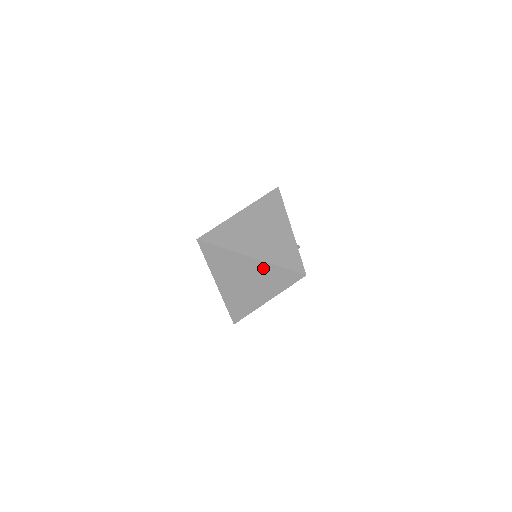
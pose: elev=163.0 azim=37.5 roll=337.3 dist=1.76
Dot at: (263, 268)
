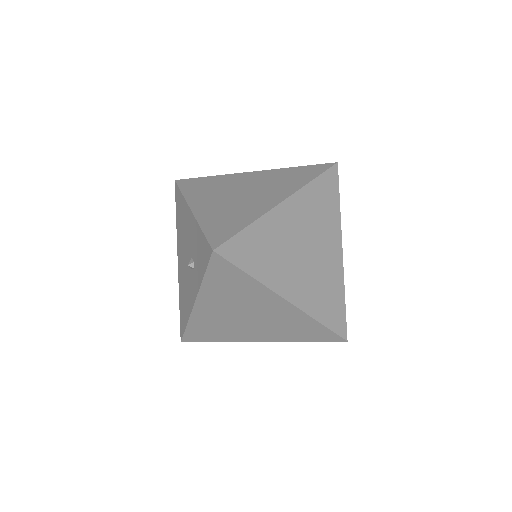
Dot at: (293, 316)
